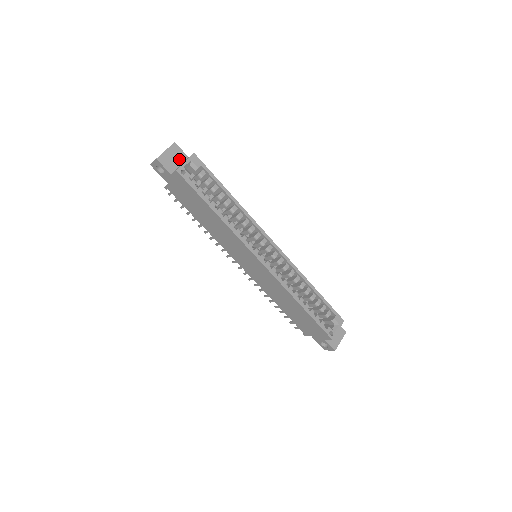
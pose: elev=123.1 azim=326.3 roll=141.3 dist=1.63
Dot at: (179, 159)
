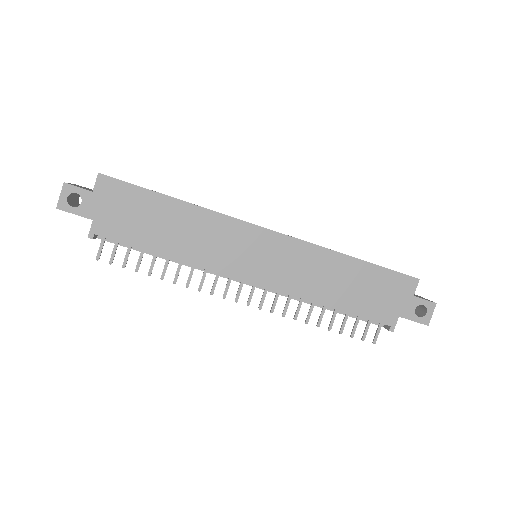
Dot at: (92, 190)
